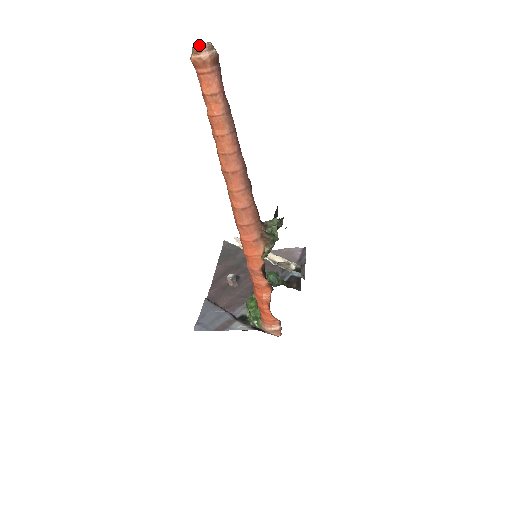
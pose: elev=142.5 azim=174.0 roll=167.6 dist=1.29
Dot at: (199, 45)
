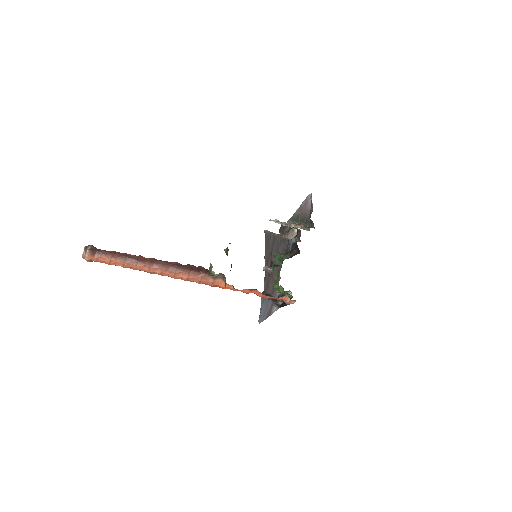
Dot at: occluded
